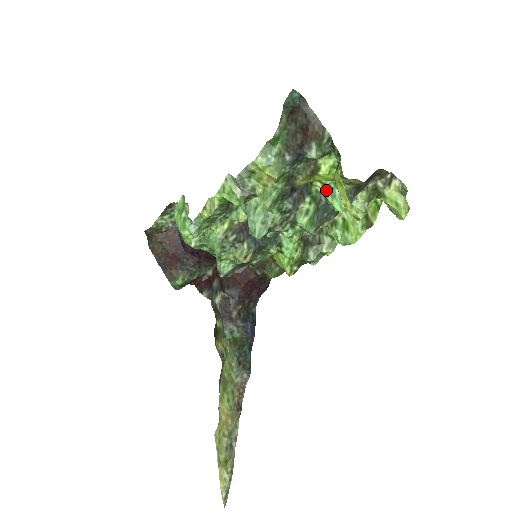
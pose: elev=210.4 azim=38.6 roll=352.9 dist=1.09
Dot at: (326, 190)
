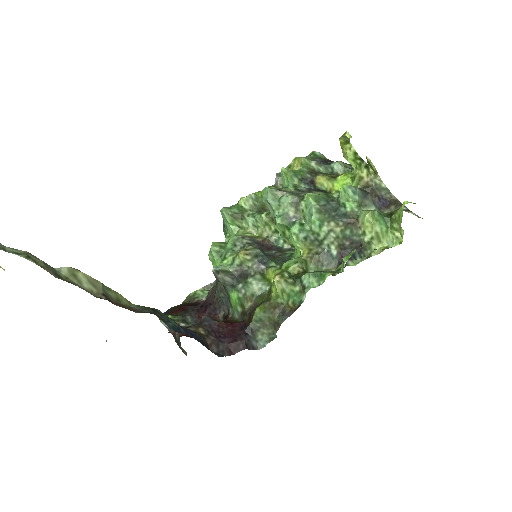
Dot at: occluded
